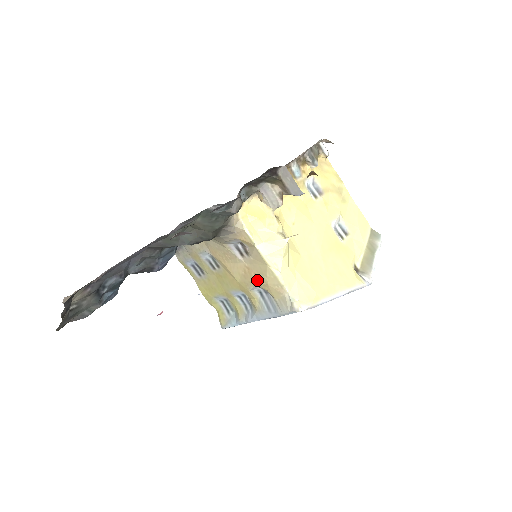
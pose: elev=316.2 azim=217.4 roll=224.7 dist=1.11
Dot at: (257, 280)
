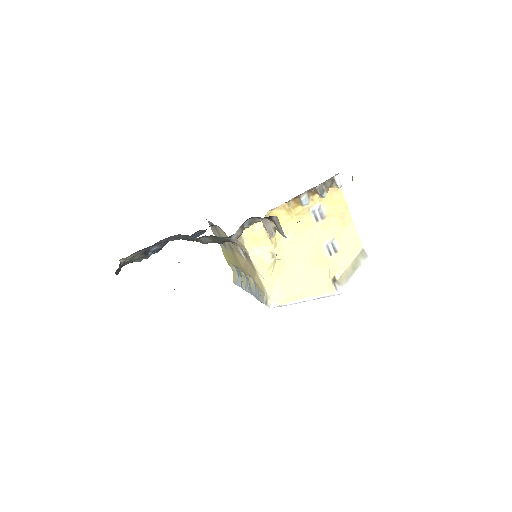
Dot at: (250, 275)
